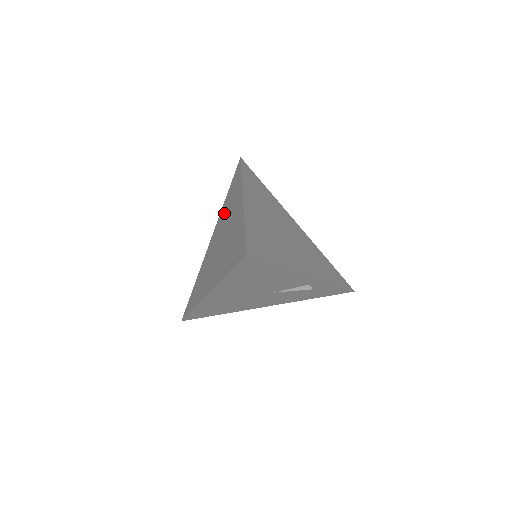
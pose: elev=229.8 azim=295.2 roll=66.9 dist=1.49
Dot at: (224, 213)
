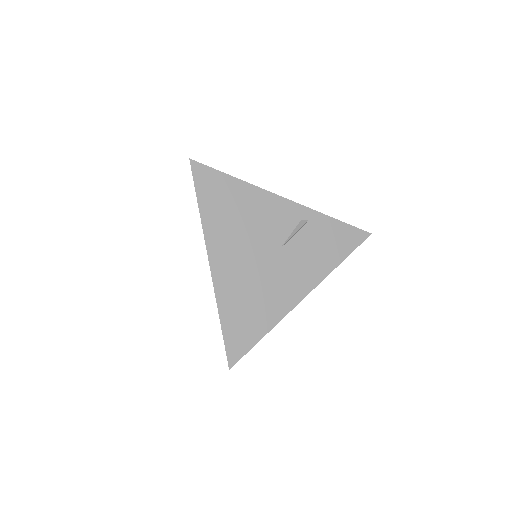
Dot at: occluded
